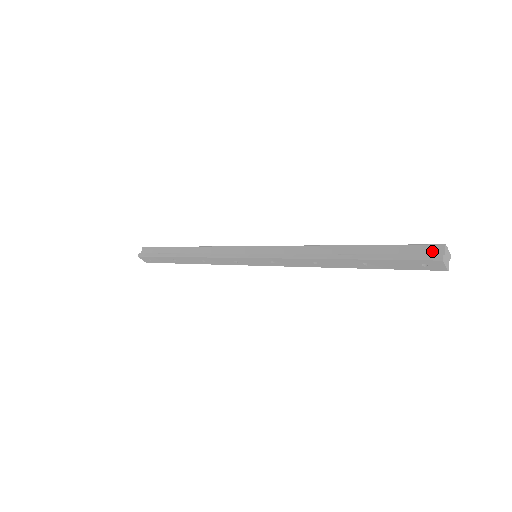
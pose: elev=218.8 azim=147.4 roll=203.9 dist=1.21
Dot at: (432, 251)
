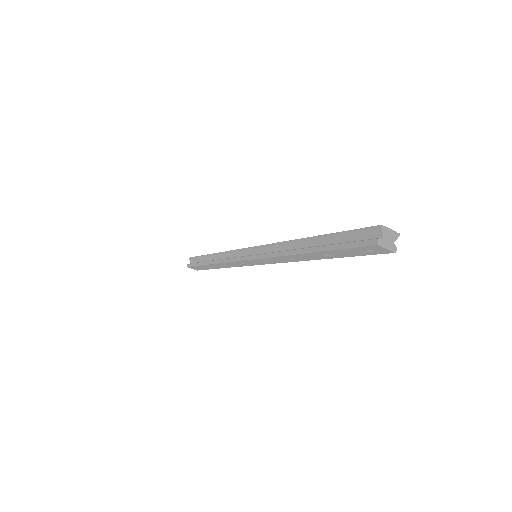
Dot at: (372, 234)
